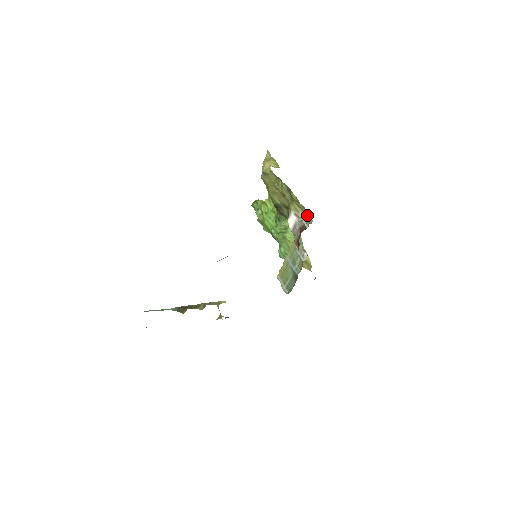
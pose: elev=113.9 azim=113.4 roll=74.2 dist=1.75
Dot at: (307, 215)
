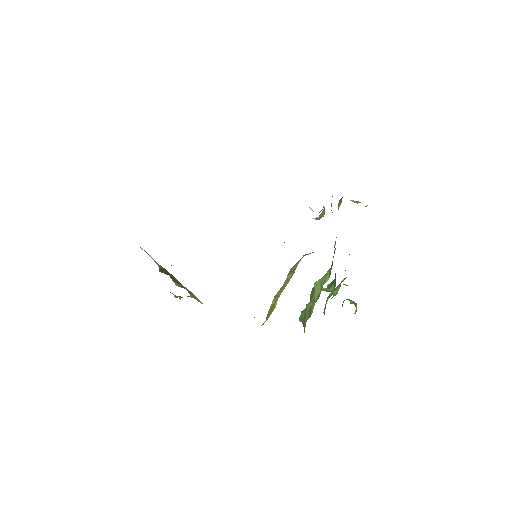
Dot at: occluded
